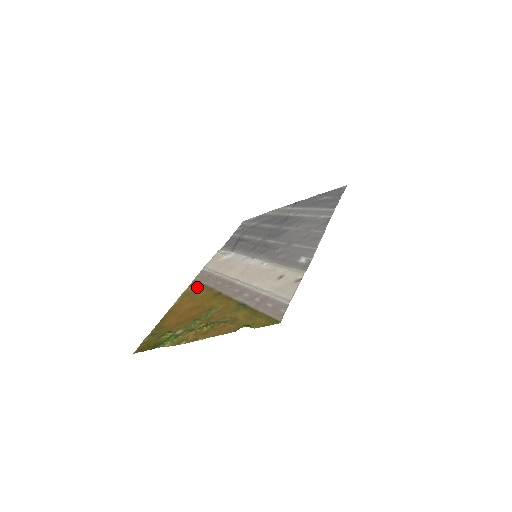
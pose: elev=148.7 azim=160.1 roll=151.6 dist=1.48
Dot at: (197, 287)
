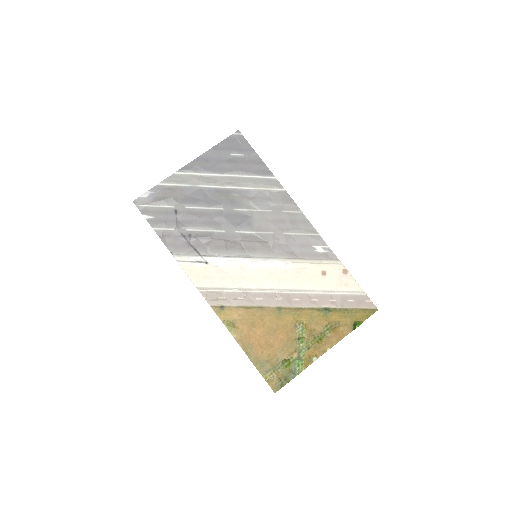
Dot at: (235, 312)
